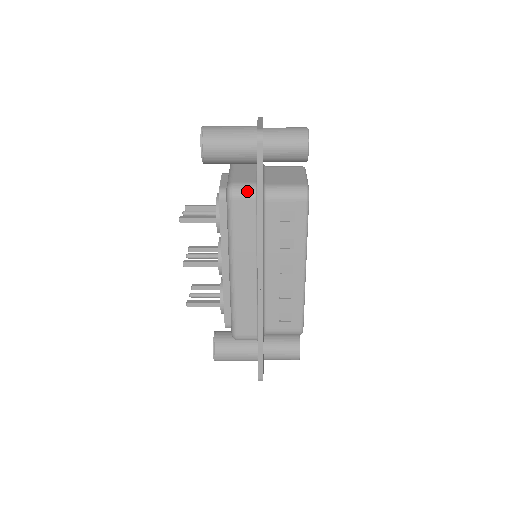
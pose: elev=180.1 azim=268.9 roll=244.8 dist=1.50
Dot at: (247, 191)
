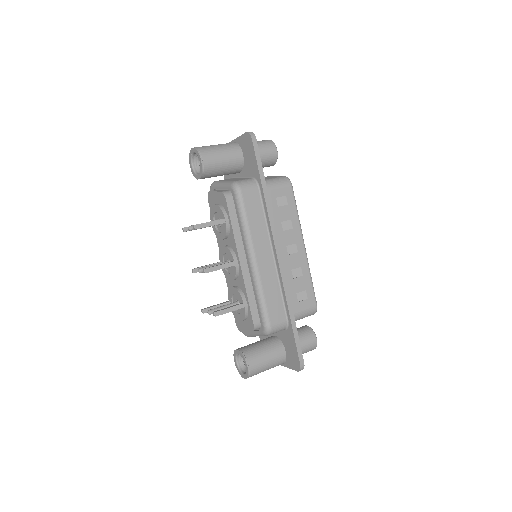
Dot at: (250, 183)
